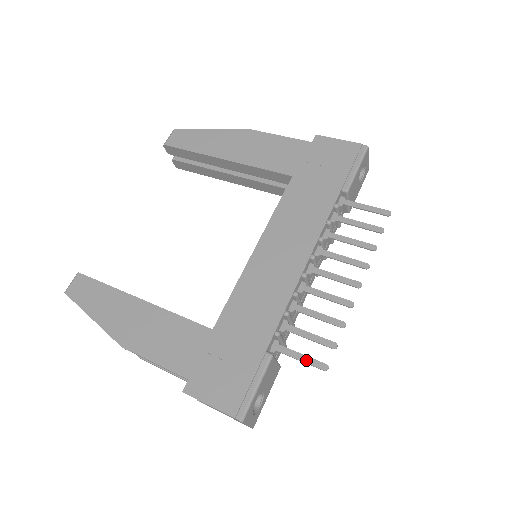
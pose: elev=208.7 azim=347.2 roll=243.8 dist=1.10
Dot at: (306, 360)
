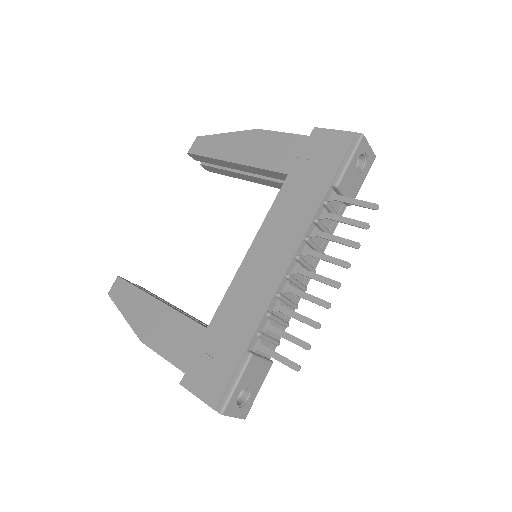
Dot at: (281, 360)
